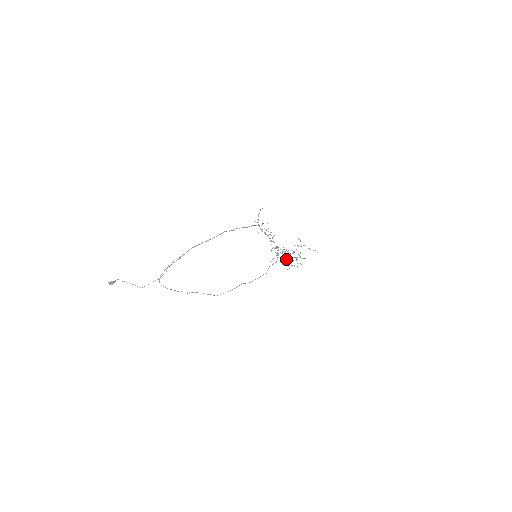
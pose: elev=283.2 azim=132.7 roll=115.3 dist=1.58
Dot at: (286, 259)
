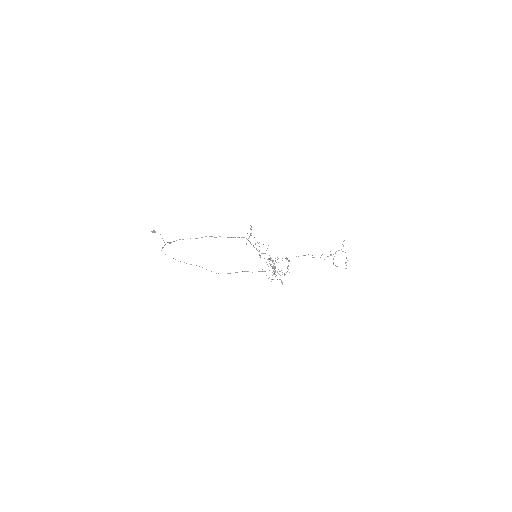
Dot at: (273, 271)
